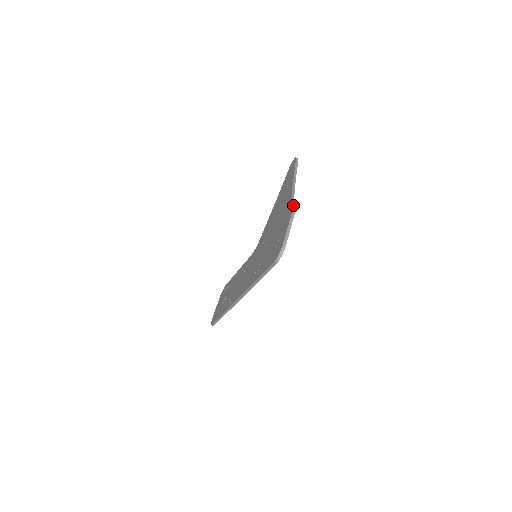
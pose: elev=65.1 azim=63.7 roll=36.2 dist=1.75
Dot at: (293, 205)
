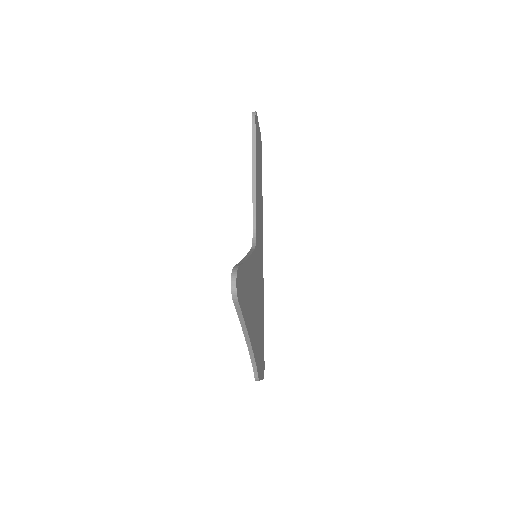
Dot at: (255, 366)
